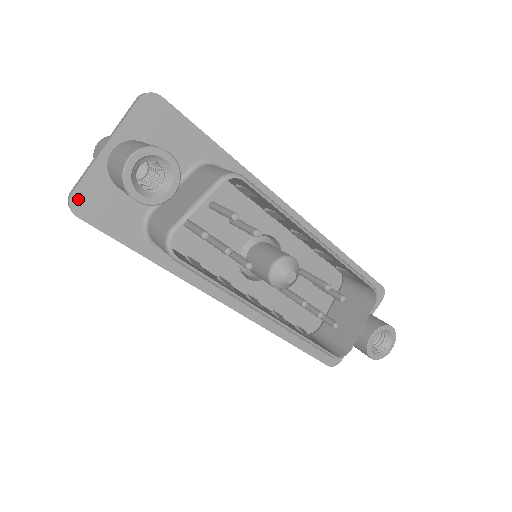
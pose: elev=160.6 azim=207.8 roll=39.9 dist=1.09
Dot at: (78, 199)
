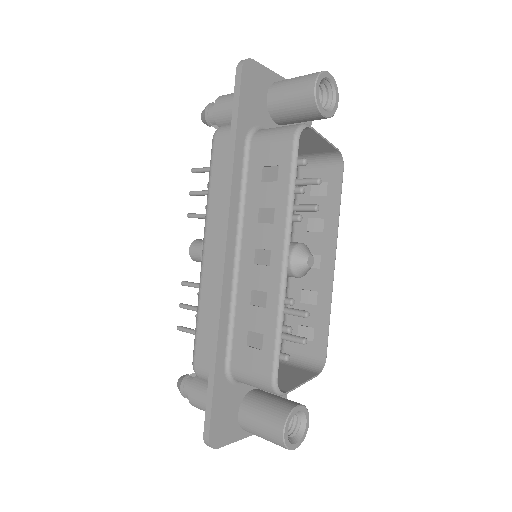
Dot at: (252, 66)
